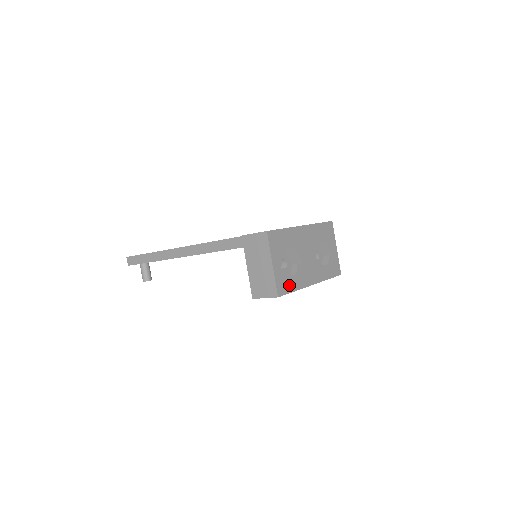
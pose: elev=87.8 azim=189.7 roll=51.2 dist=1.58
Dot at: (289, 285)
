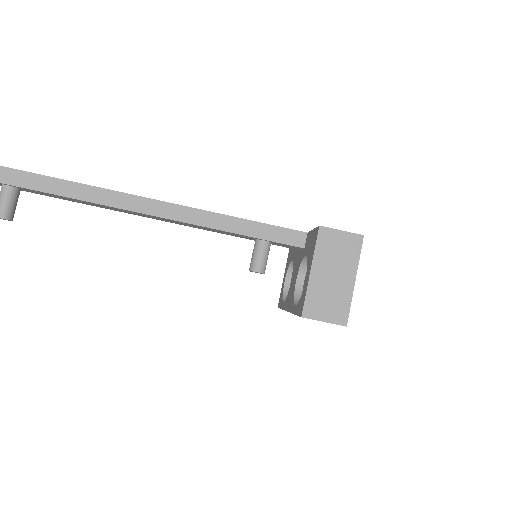
Dot at: occluded
